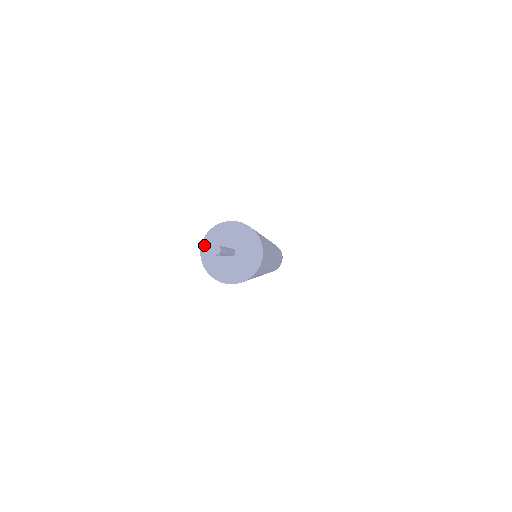
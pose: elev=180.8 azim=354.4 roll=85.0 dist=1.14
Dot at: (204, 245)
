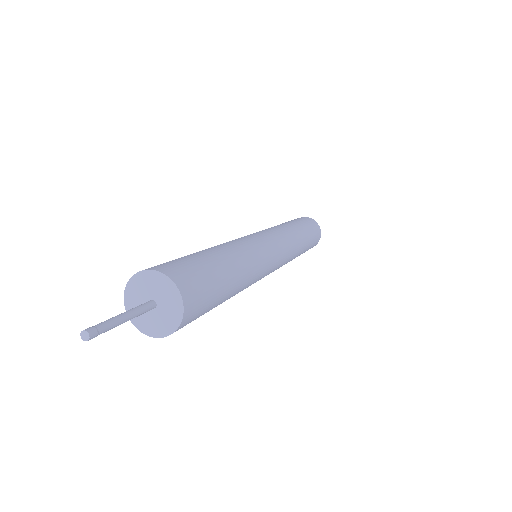
Dot at: (126, 296)
